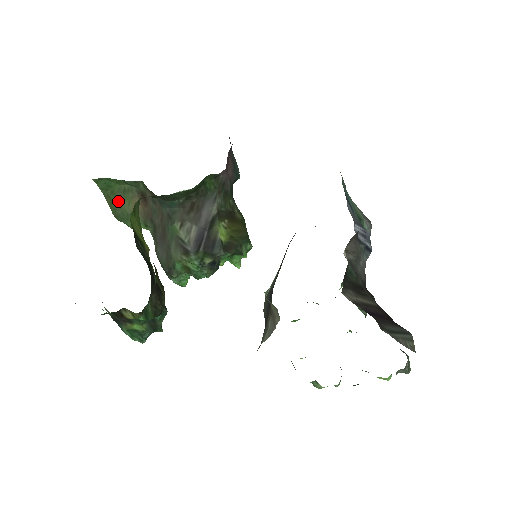
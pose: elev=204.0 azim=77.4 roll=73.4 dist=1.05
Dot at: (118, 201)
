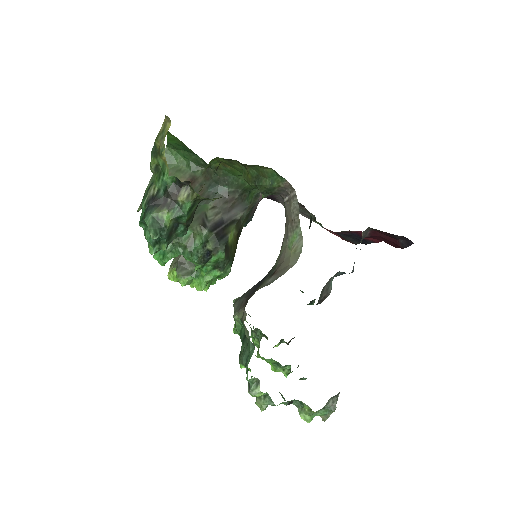
Dot at: occluded
